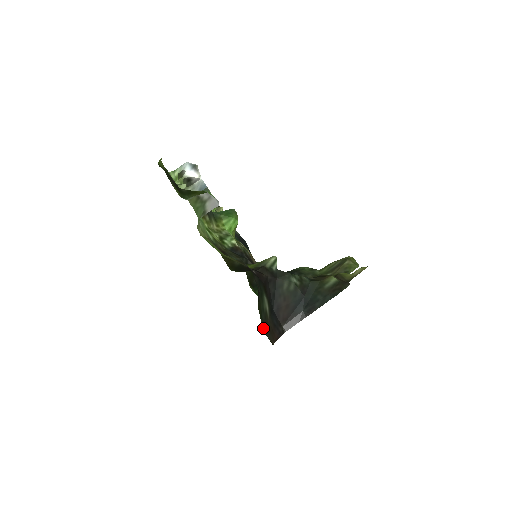
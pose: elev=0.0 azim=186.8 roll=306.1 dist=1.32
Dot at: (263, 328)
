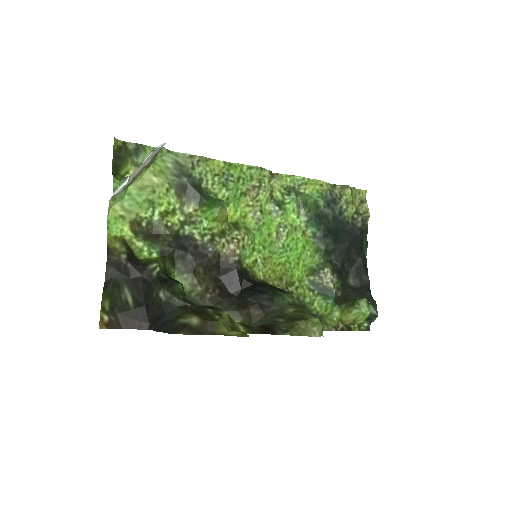
Dot at: (102, 310)
